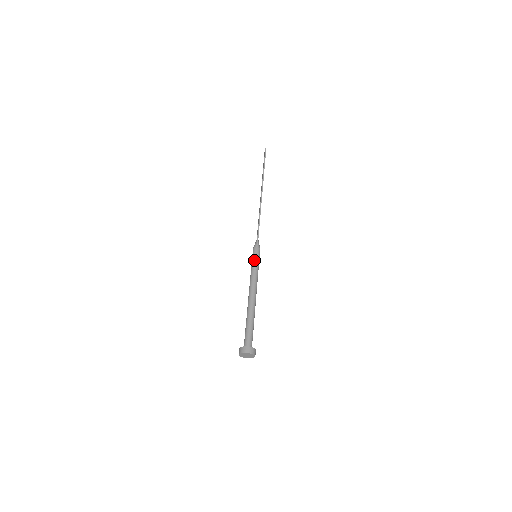
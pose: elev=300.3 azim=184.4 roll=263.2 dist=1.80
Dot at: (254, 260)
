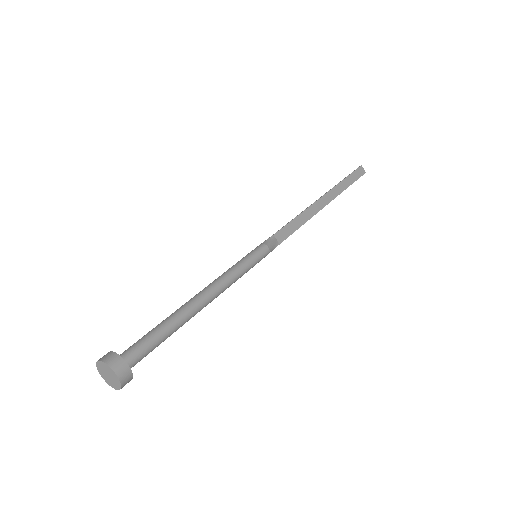
Dot at: (243, 258)
